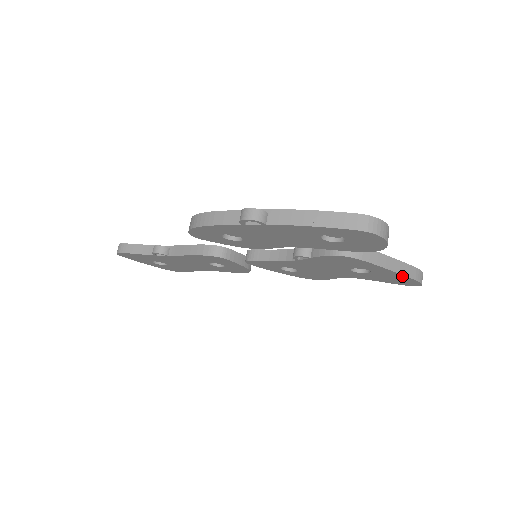
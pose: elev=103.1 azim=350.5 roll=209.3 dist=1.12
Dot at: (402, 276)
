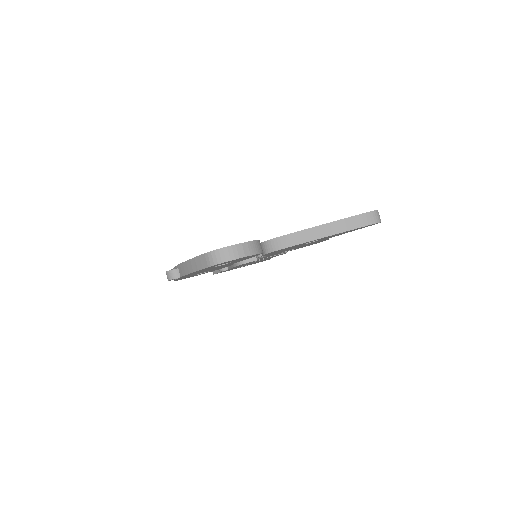
Dot at: (342, 232)
